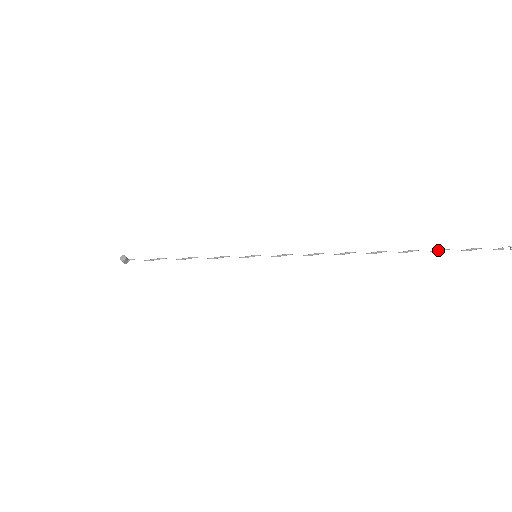
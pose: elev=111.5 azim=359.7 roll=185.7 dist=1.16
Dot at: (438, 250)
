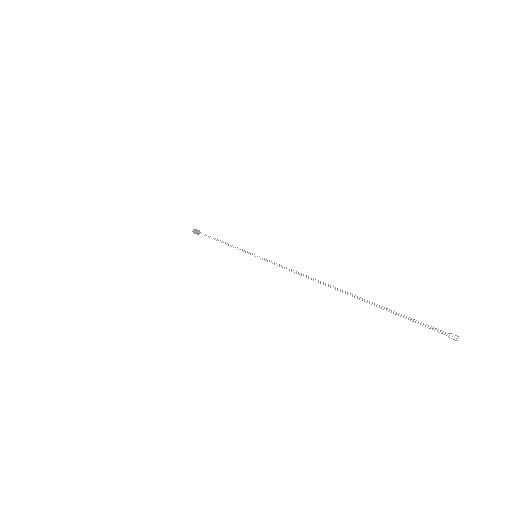
Dot at: occluded
